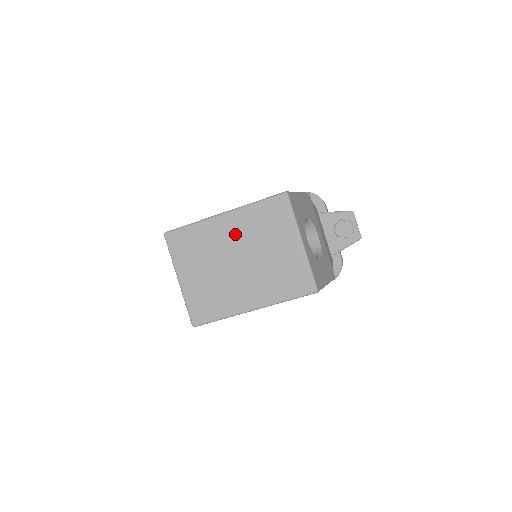
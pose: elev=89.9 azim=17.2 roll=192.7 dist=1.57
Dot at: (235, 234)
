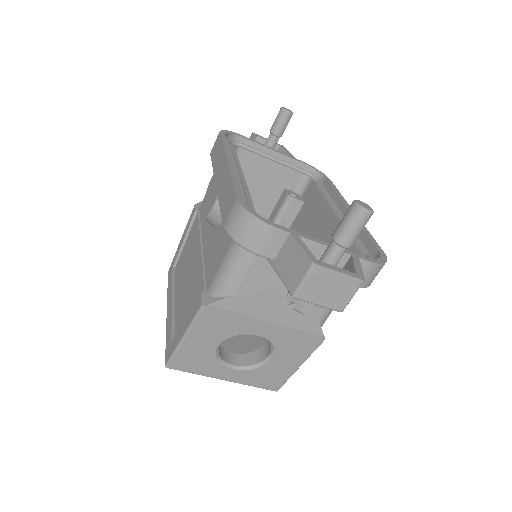
Dot at: occluded
